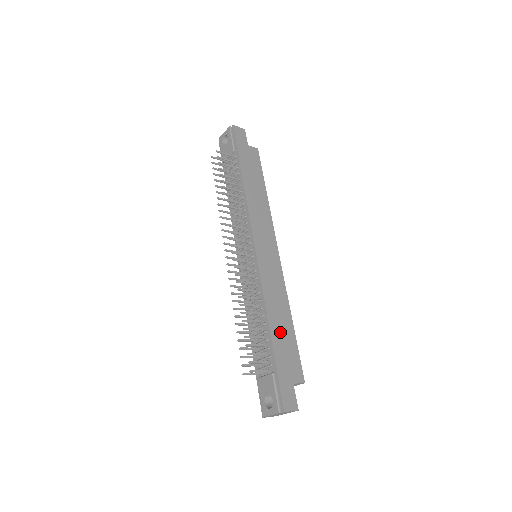
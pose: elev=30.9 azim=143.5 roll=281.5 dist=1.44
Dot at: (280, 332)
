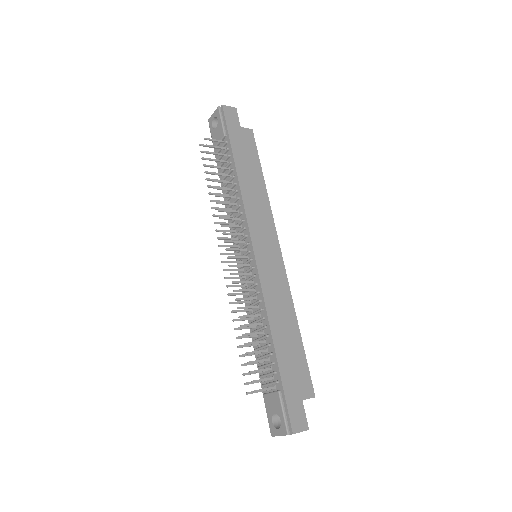
Dot at: (285, 343)
